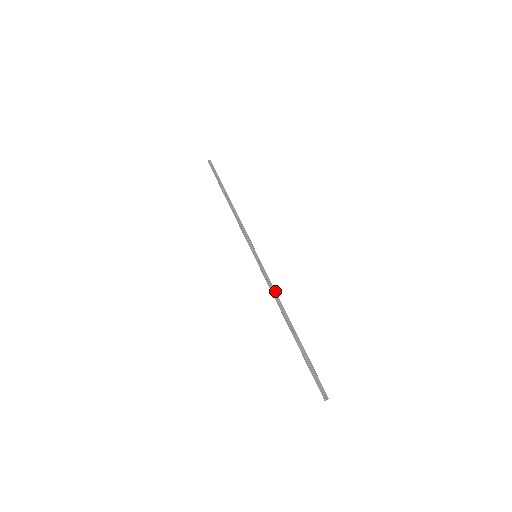
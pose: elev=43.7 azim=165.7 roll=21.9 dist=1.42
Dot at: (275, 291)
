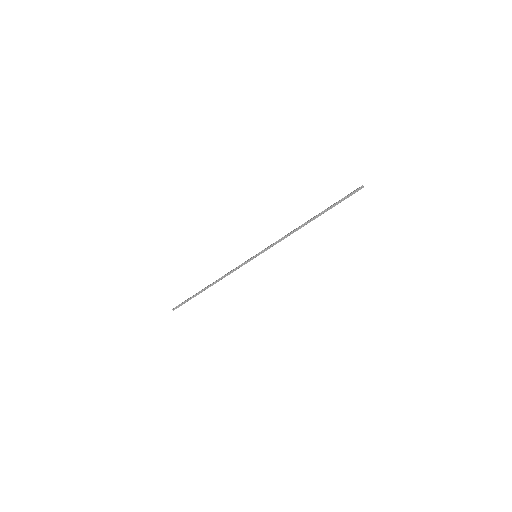
Dot at: (284, 236)
